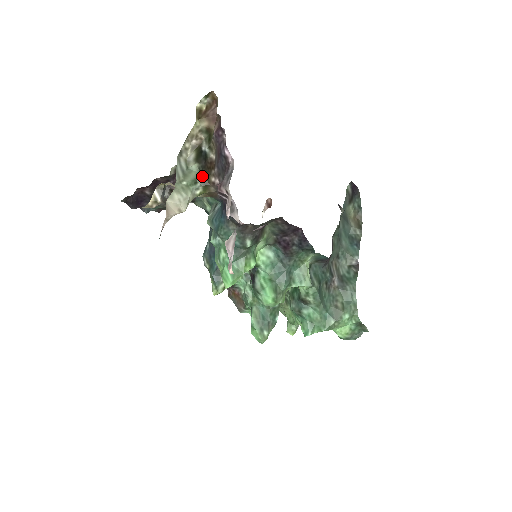
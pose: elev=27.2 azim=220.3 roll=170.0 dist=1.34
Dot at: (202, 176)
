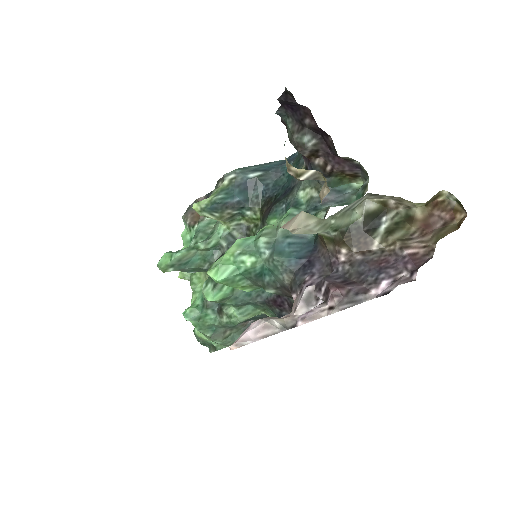
Dot at: (346, 232)
